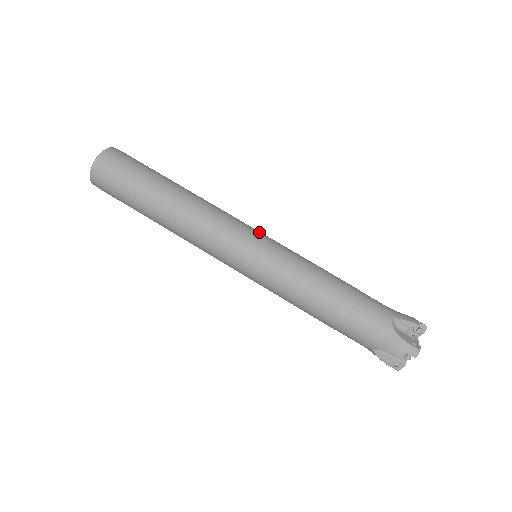
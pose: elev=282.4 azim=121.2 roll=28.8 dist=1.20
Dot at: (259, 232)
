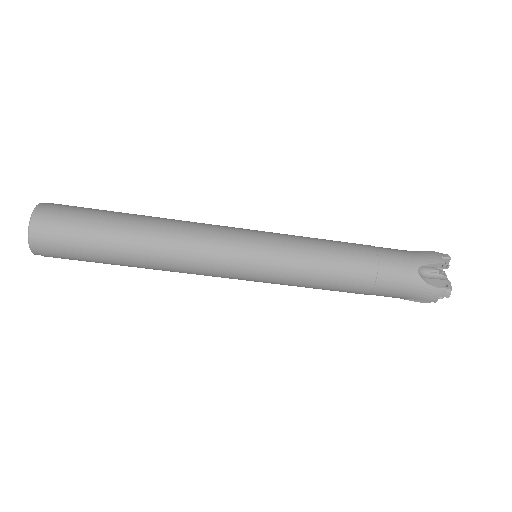
Dot at: (246, 272)
